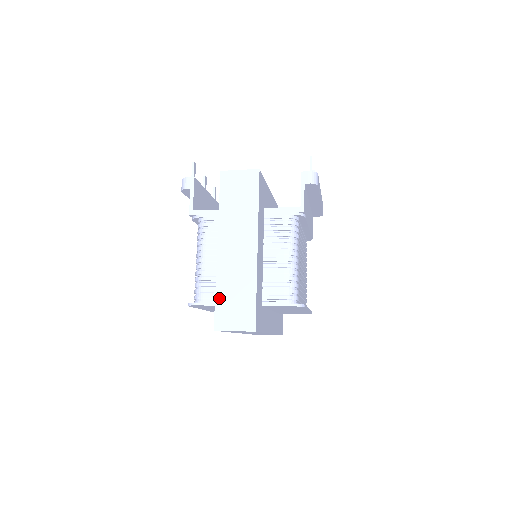
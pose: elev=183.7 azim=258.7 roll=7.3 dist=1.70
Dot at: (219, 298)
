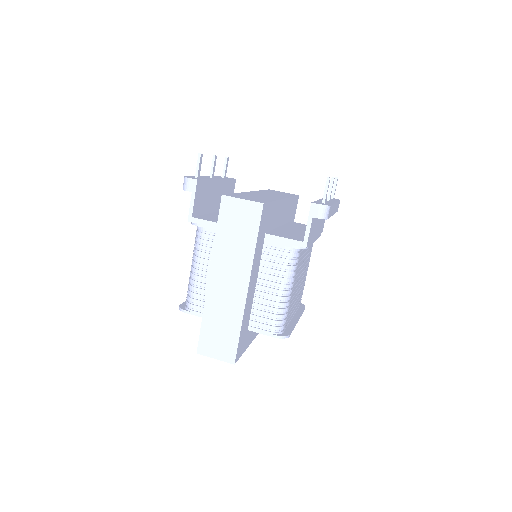
Dot at: (205, 326)
